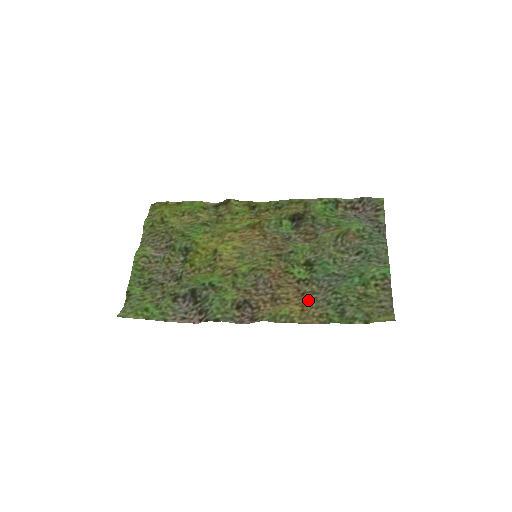
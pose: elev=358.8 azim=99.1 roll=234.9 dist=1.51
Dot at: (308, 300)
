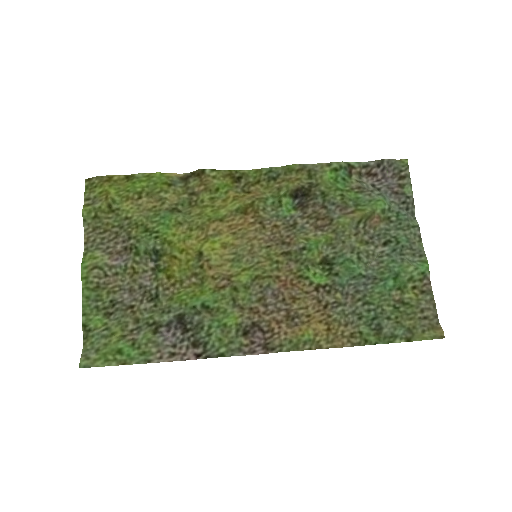
Dot at: (334, 315)
